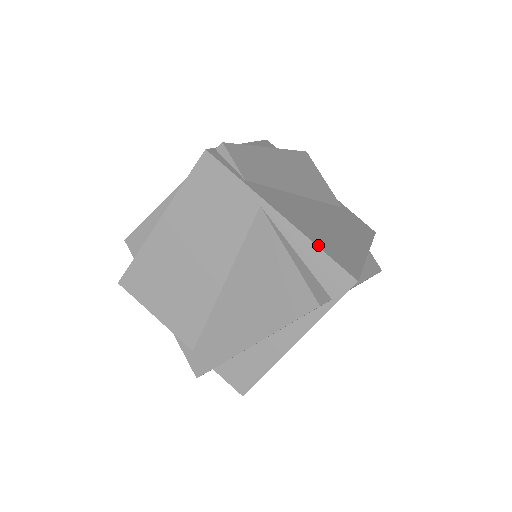
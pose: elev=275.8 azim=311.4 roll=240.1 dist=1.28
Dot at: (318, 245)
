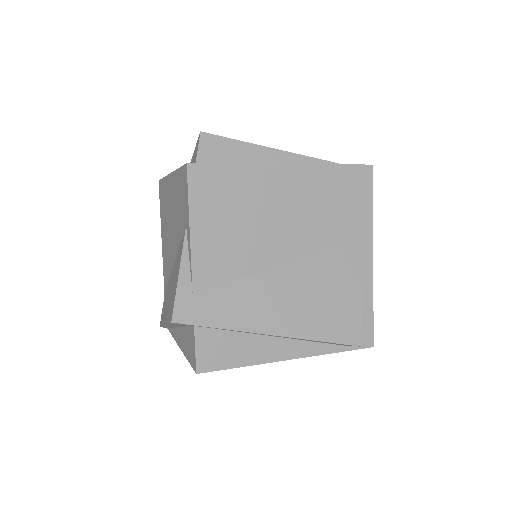
Dot at: (372, 300)
